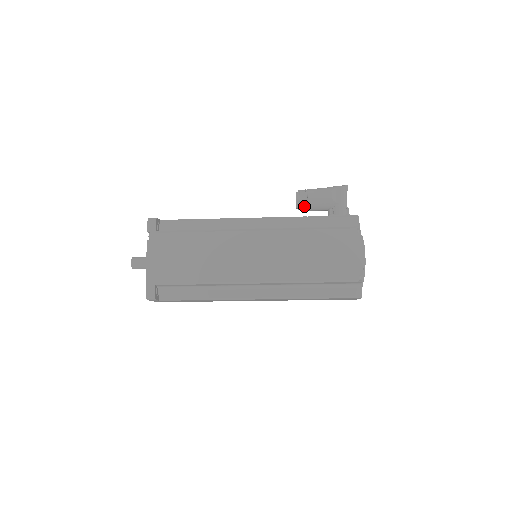
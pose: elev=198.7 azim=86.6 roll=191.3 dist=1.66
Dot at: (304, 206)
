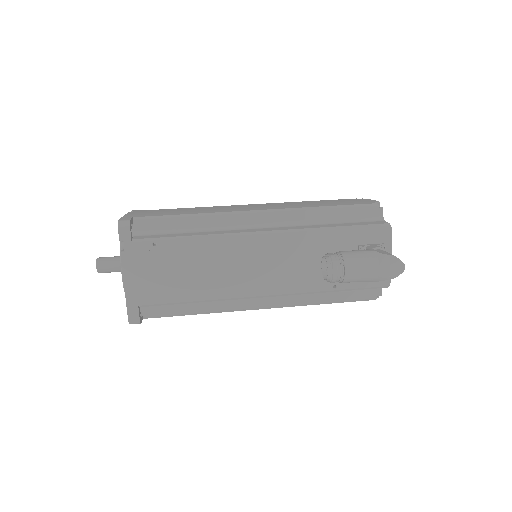
Dot at: occluded
